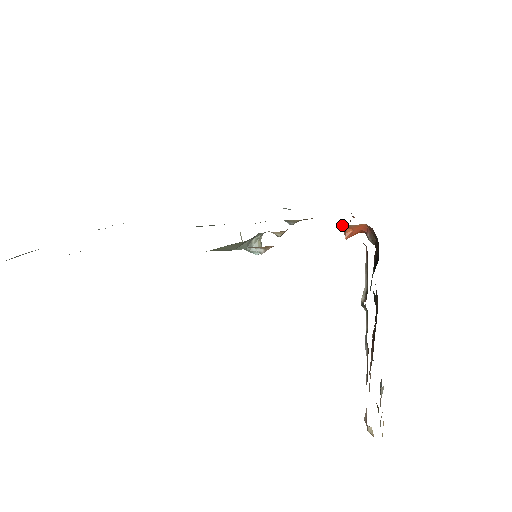
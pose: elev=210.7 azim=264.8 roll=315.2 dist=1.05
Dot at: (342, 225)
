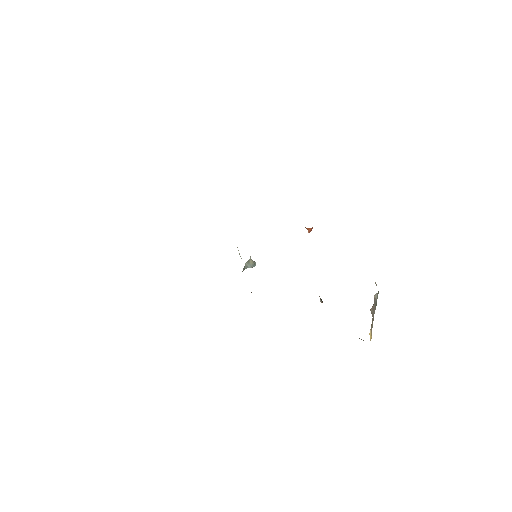
Dot at: occluded
